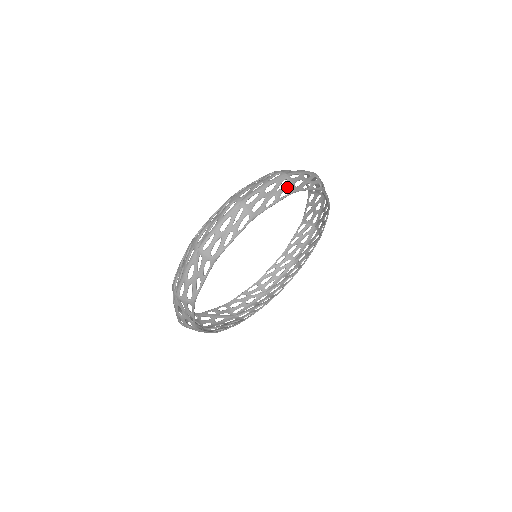
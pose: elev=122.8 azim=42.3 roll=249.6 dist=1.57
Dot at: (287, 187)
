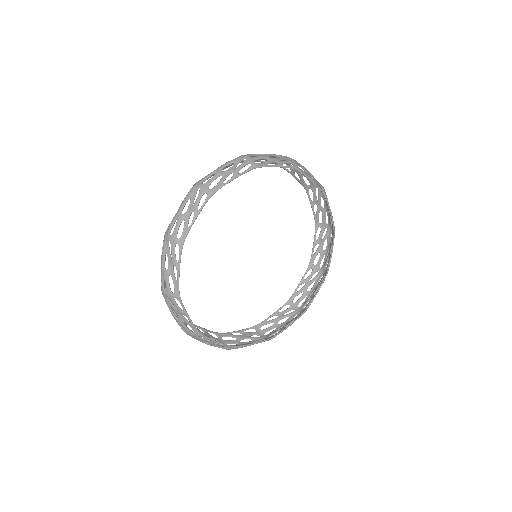
Dot at: (201, 196)
